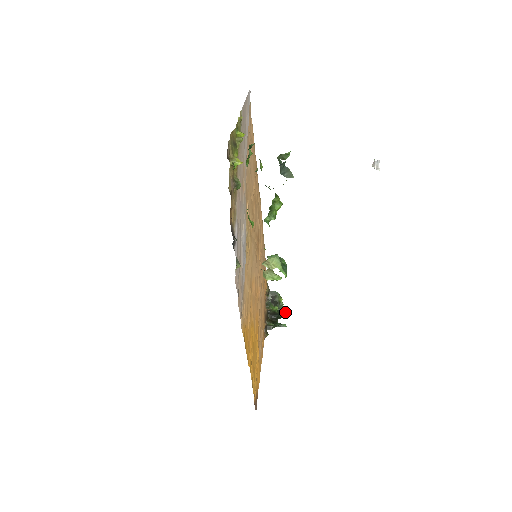
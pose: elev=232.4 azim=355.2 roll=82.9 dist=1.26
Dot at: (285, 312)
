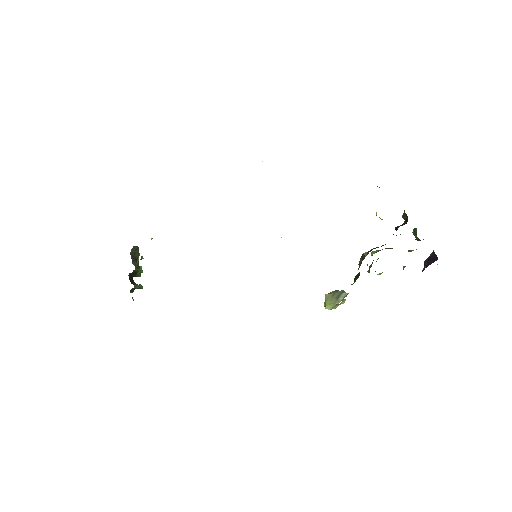
Dot at: (141, 271)
